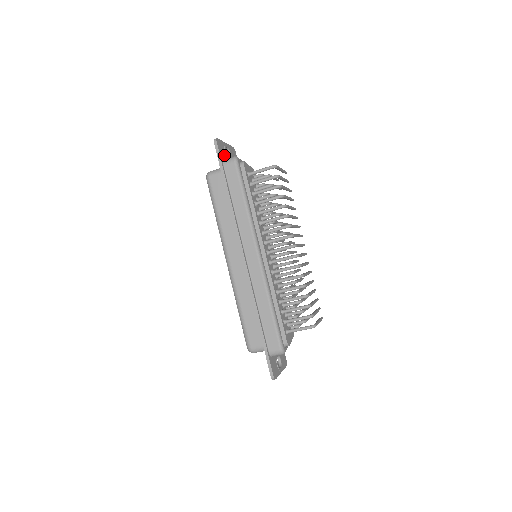
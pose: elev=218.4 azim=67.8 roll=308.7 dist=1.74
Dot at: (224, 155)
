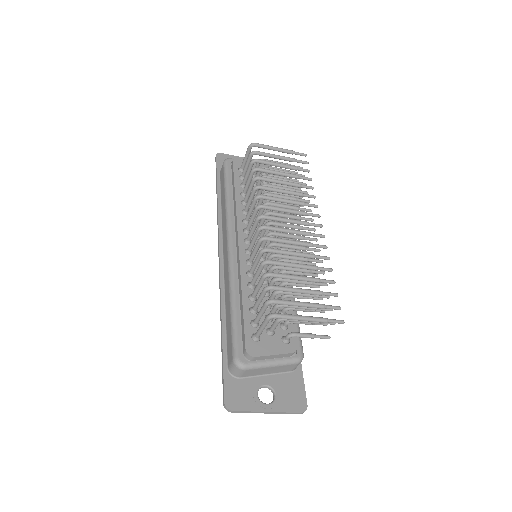
Dot at: occluded
